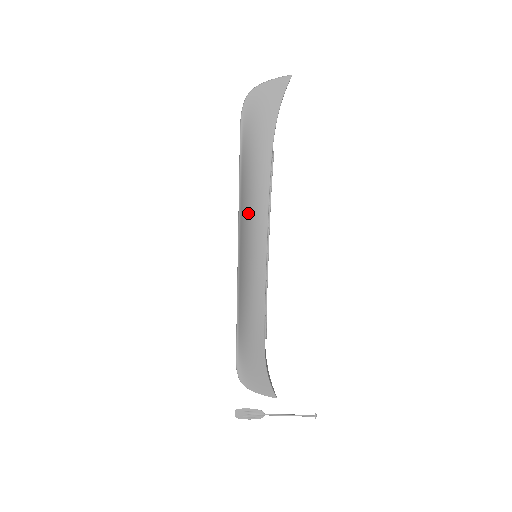
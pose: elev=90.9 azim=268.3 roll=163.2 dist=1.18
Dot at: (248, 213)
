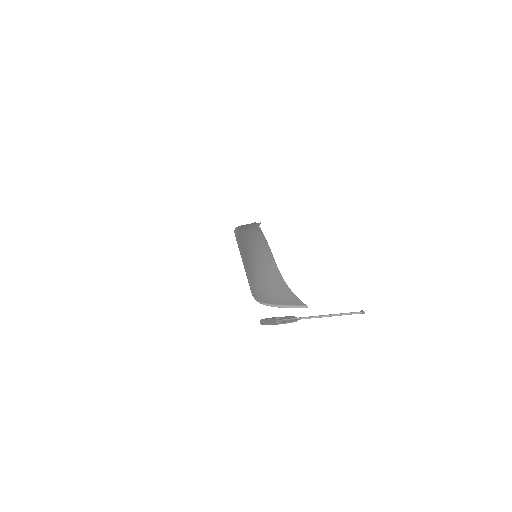
Dot at: (245, 234)
